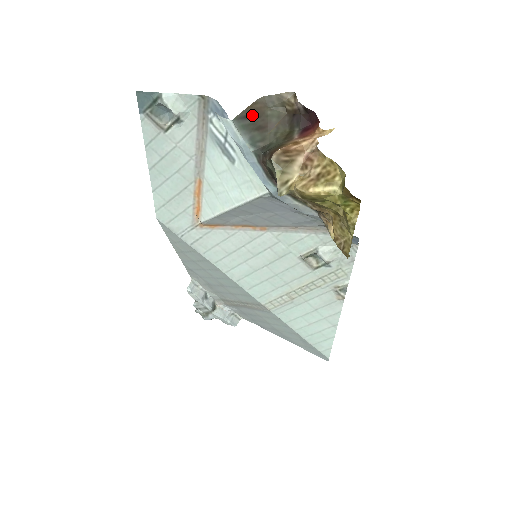
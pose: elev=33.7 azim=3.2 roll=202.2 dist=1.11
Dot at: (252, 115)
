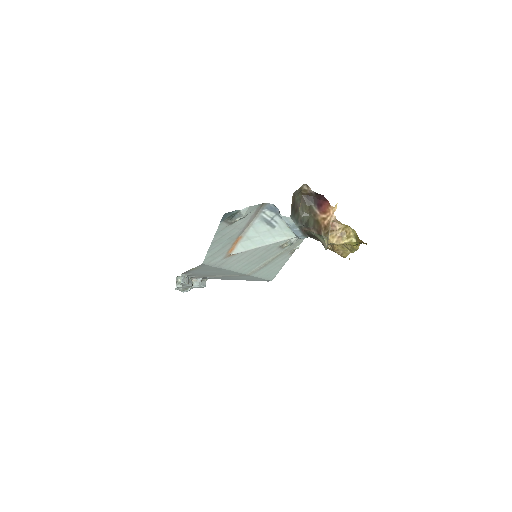
Dot at: (293, 206)
